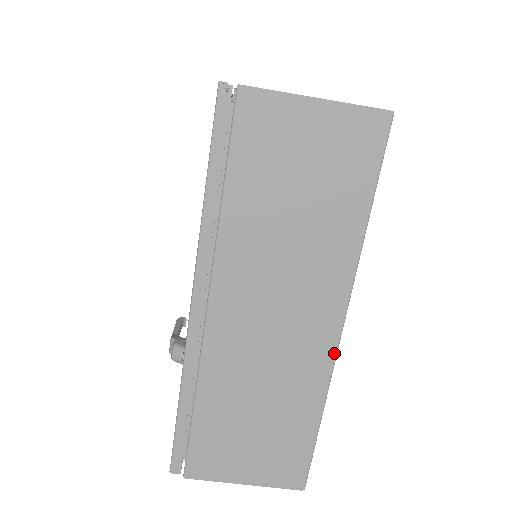
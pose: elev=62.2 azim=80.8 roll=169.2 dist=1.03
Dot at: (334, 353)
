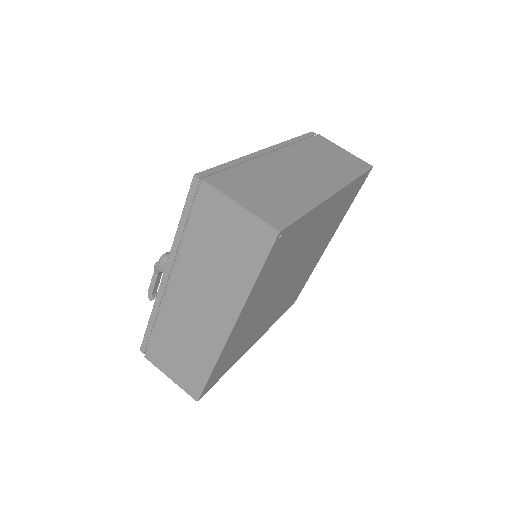
Dot at: (328, 196)
